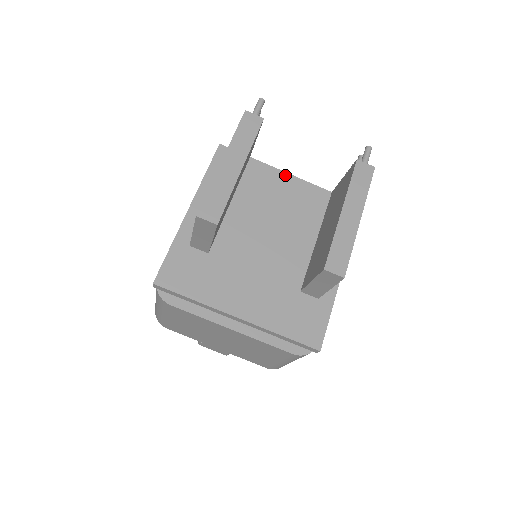
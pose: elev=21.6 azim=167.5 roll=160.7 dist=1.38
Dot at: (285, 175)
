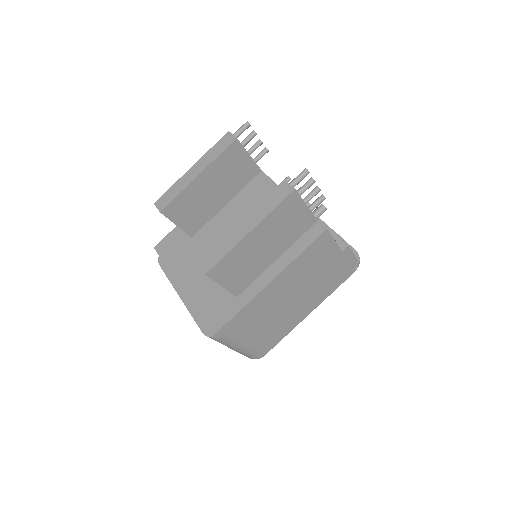
Dot at: occluded
